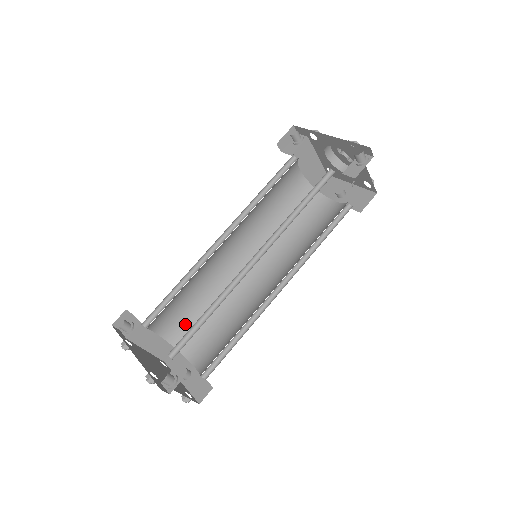
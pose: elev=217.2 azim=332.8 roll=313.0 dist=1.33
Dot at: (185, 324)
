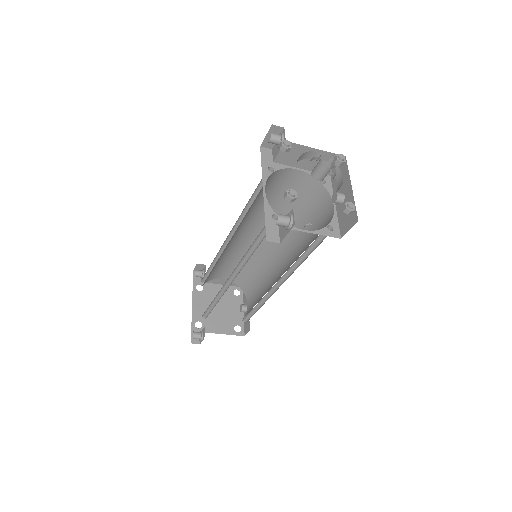
Dot at: (241, 275)
